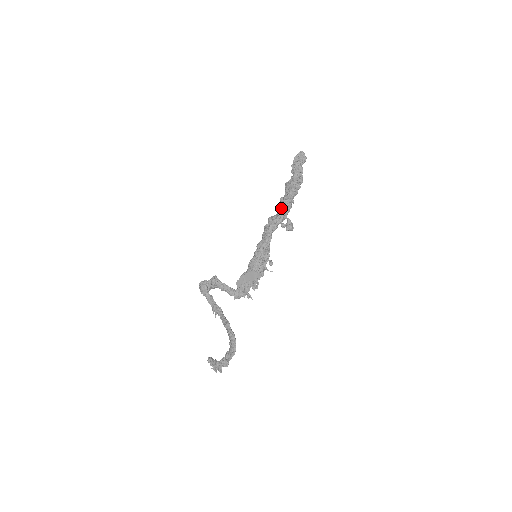
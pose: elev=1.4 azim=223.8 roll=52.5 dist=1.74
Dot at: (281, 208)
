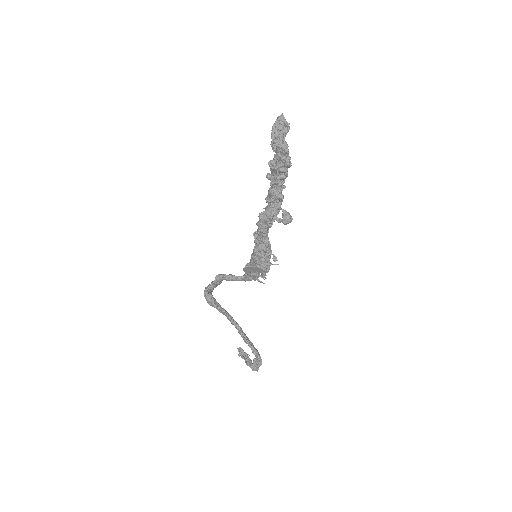
Dot at: (271, 201)
